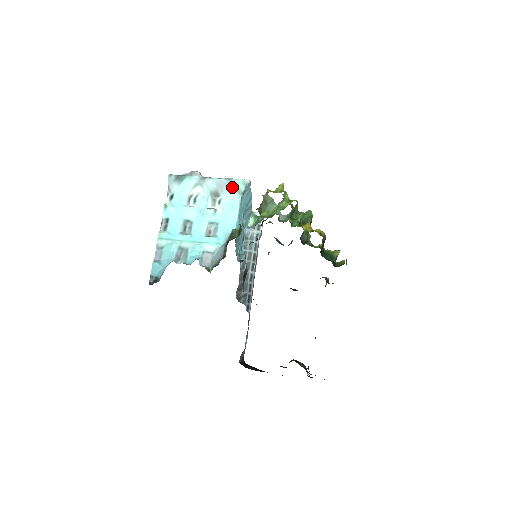
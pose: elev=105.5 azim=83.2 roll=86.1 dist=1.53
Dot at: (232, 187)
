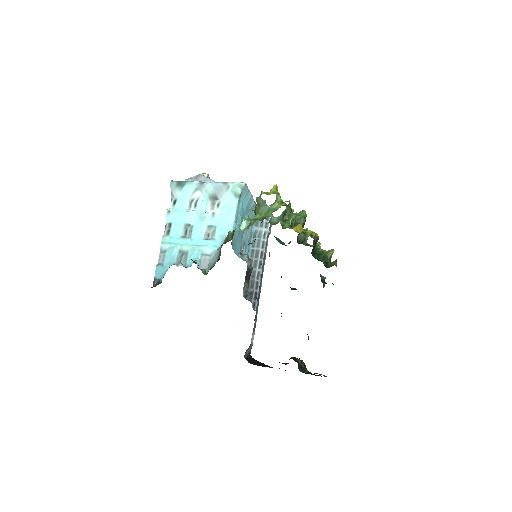
Dot at: (229, 190)
